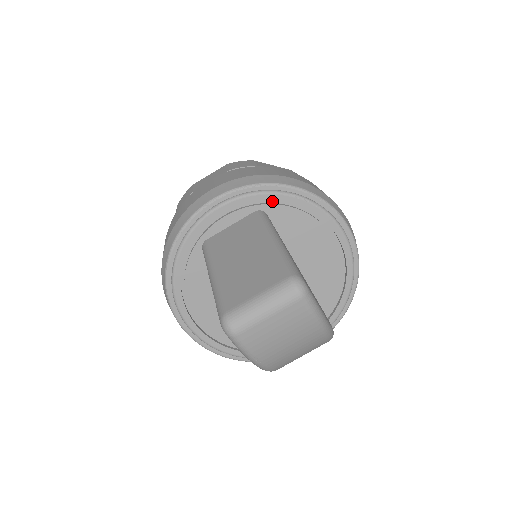
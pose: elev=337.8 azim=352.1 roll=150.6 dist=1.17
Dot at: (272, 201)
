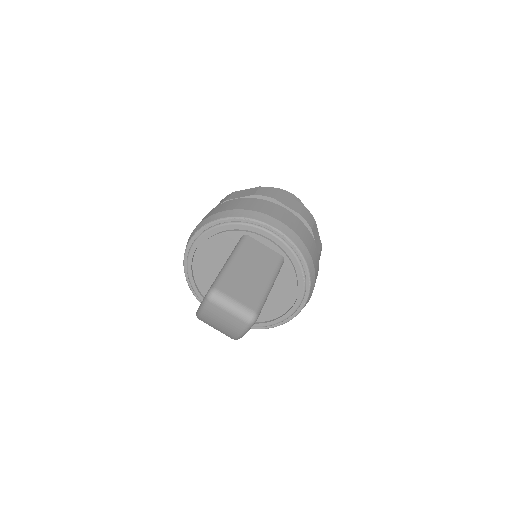
Dot at: (293, 261)
